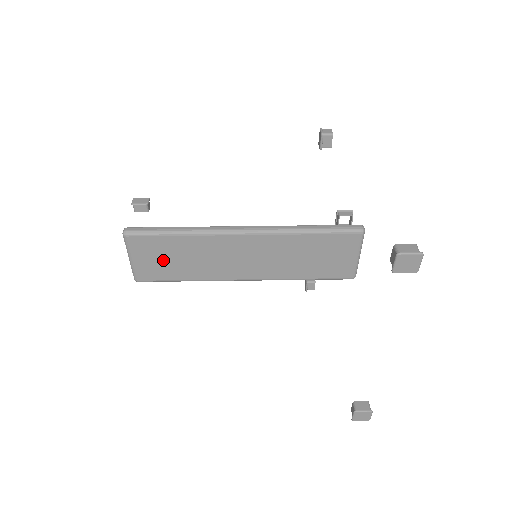
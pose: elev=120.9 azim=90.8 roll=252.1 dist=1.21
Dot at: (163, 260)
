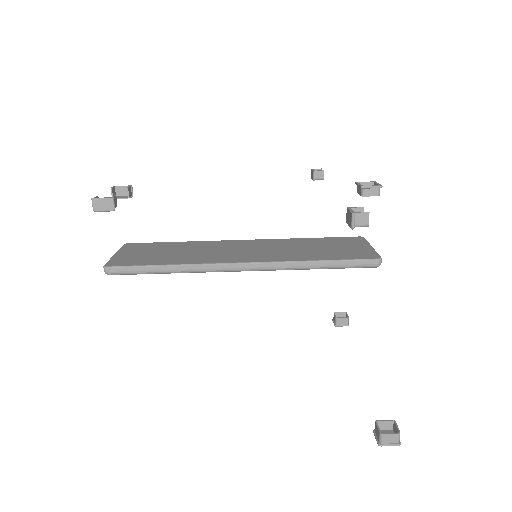
Dot at: occluded
